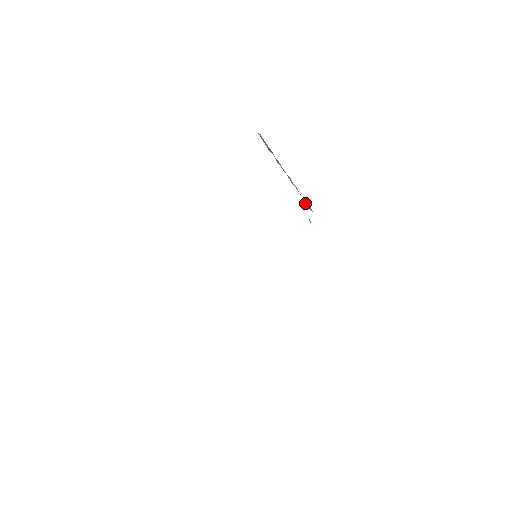
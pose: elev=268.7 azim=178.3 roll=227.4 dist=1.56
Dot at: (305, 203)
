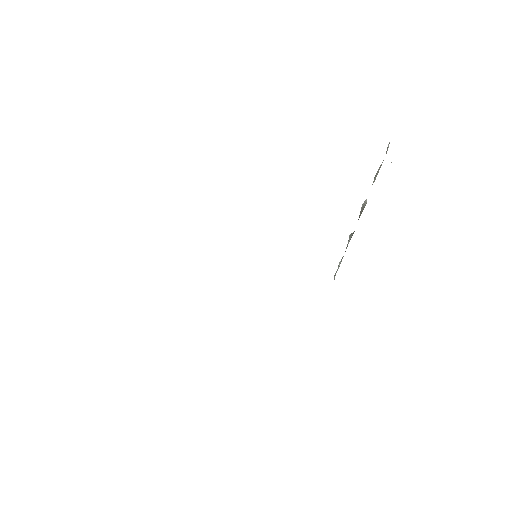
Dot at: occluded
